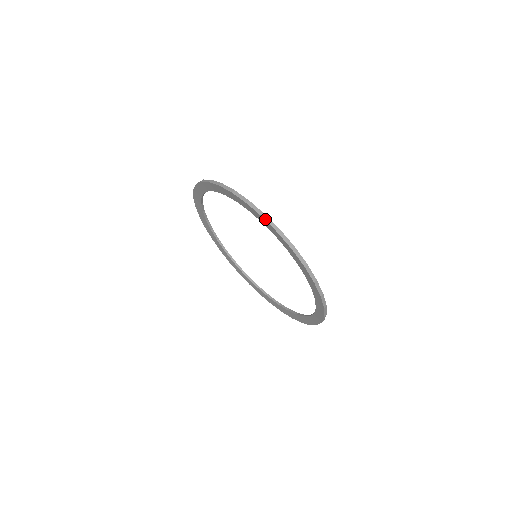
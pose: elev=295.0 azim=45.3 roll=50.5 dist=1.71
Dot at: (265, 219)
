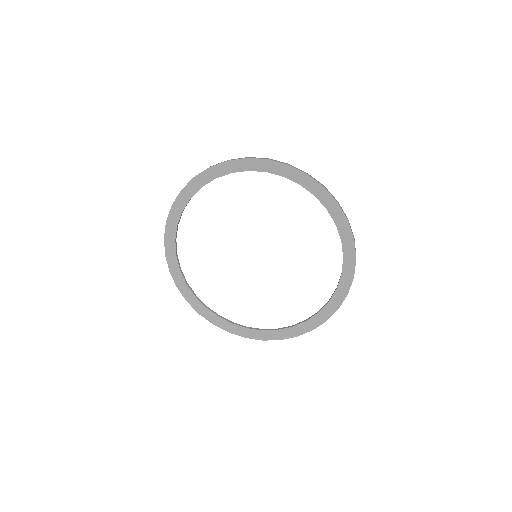
Dot at: (251, 158)
